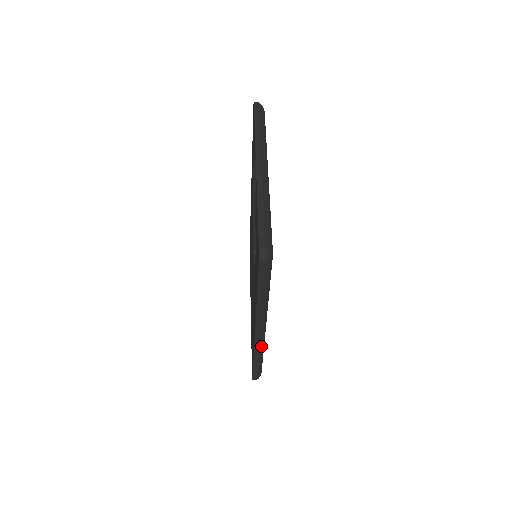
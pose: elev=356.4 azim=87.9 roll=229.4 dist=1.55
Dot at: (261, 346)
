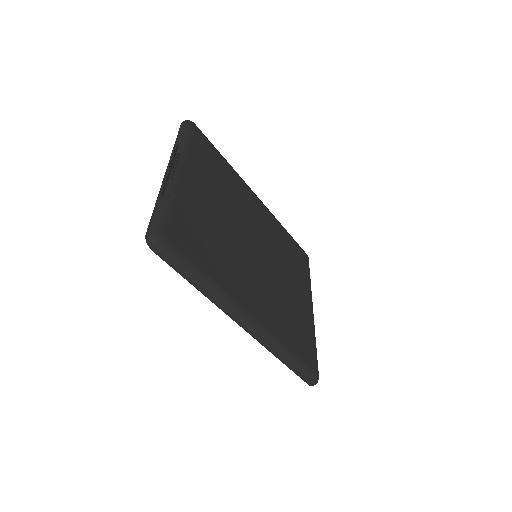
Dot at: (269, 341)
